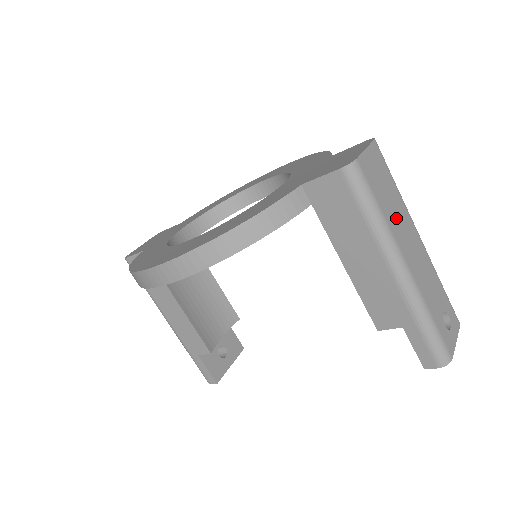
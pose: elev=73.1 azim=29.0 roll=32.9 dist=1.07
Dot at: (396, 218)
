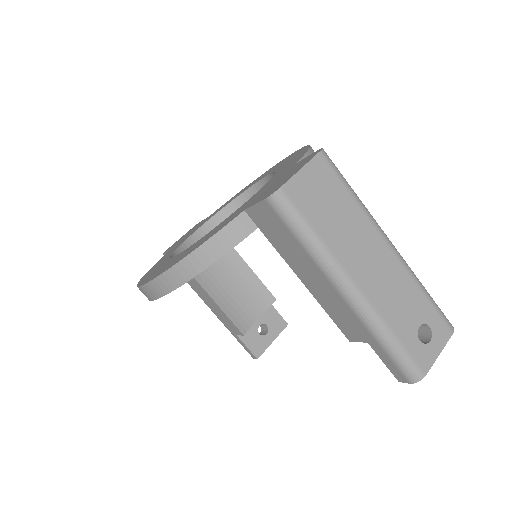
Dot at: (345, 236)
